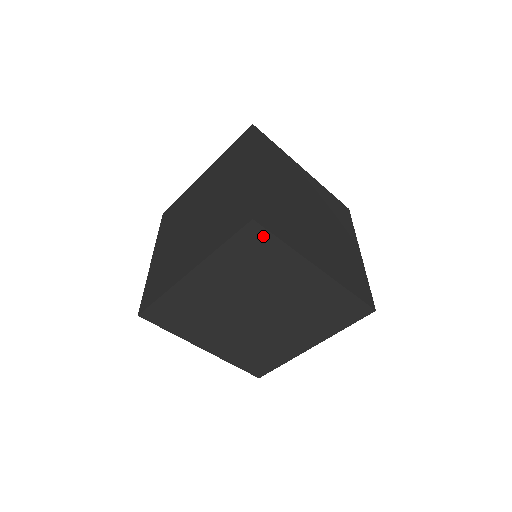
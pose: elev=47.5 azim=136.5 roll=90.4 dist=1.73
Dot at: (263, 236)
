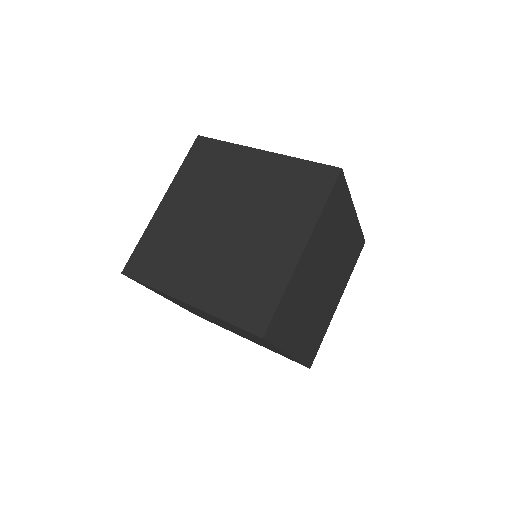
Dot at: (209, 144)
